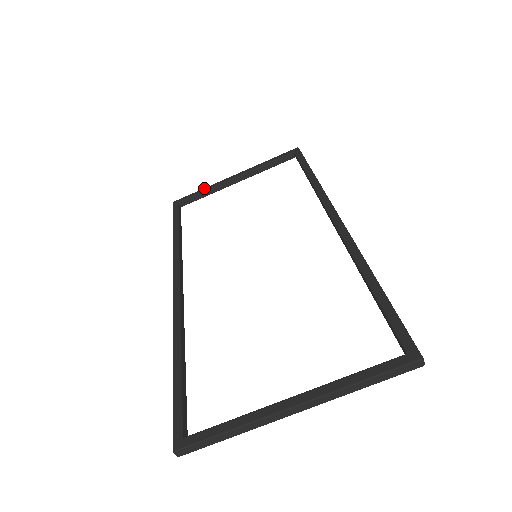
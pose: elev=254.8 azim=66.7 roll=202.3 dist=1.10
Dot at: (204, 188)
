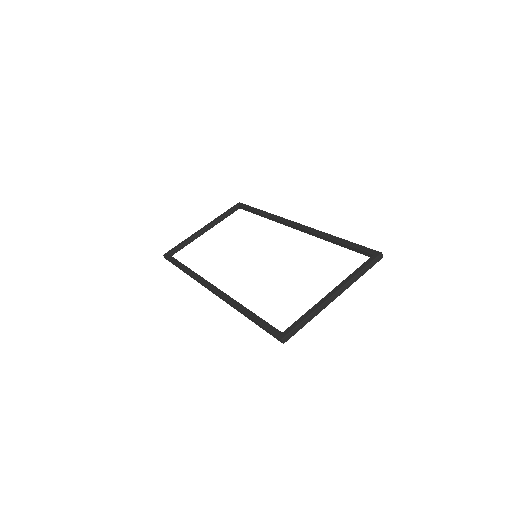
Dot at: (184, 240)
